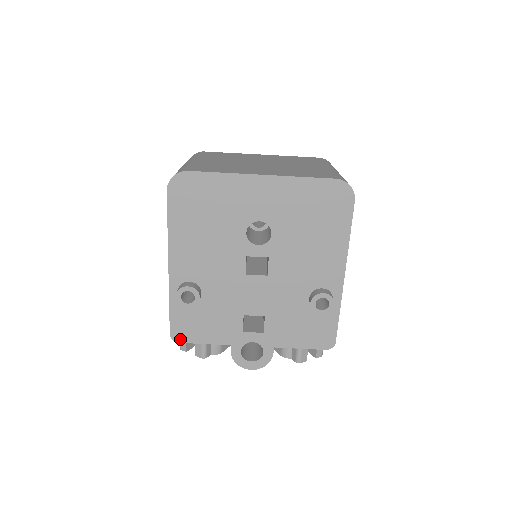
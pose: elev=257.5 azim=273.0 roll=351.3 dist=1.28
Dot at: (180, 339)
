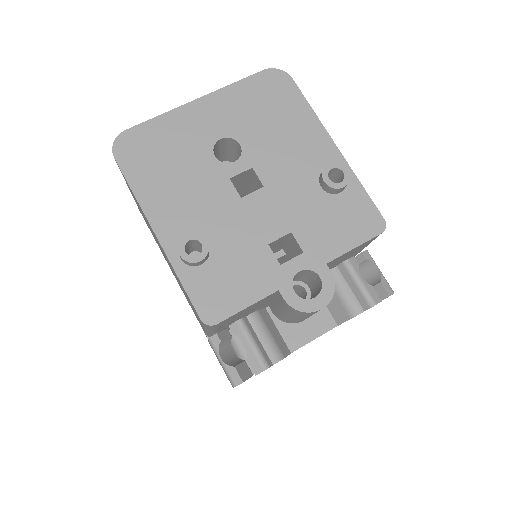
Dot at: (216, 318)
